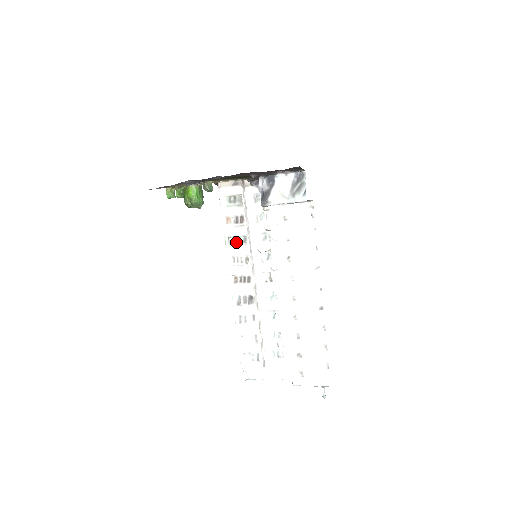
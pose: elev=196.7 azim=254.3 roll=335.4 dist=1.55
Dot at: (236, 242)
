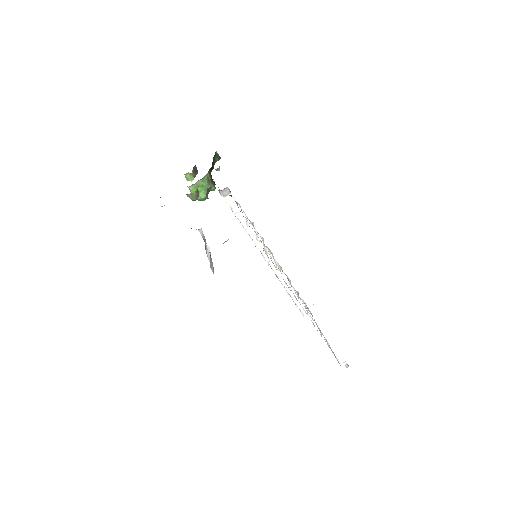
Dot at: occluded
